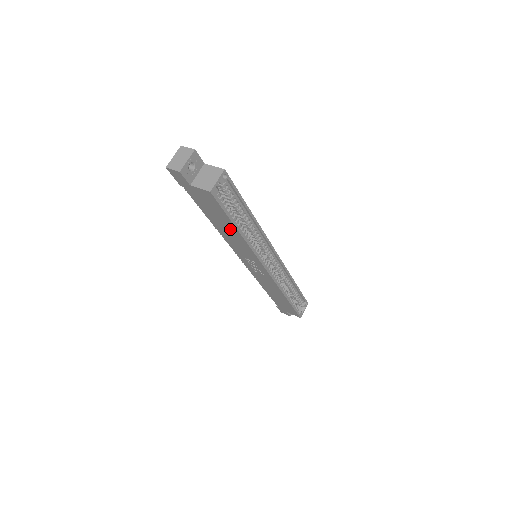
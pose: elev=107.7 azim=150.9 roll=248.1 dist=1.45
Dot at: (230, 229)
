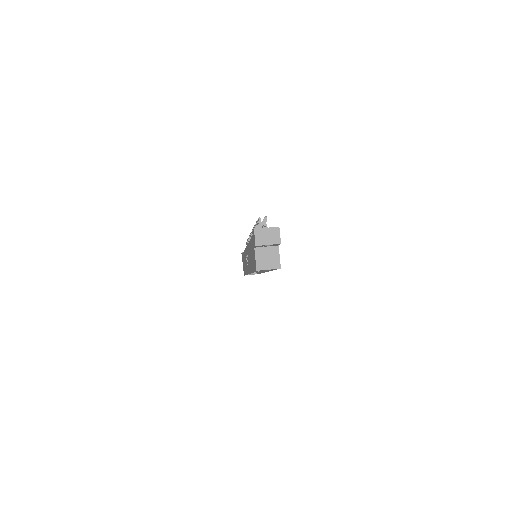
Dot at: occluded
